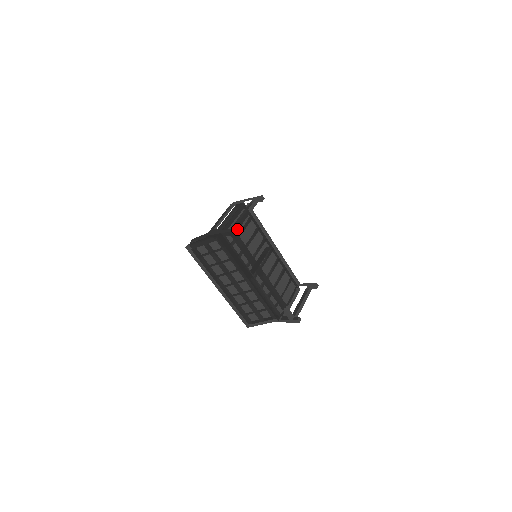
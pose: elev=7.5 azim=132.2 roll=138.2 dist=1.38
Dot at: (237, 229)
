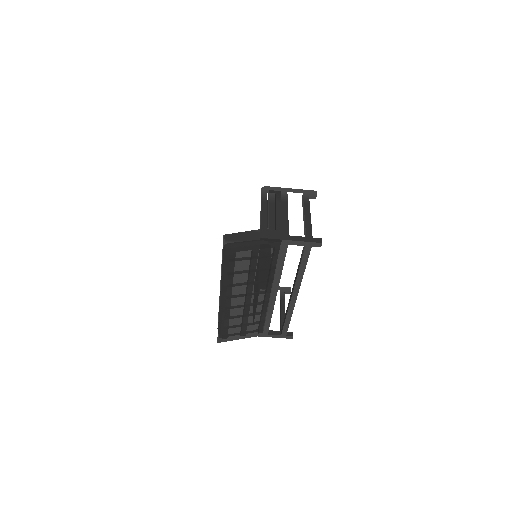
Dot at: occluded
